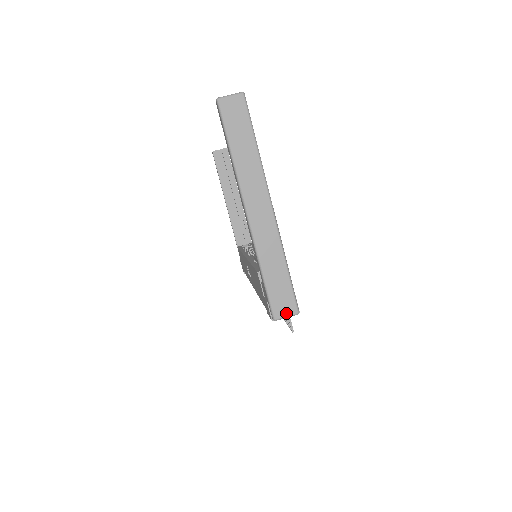
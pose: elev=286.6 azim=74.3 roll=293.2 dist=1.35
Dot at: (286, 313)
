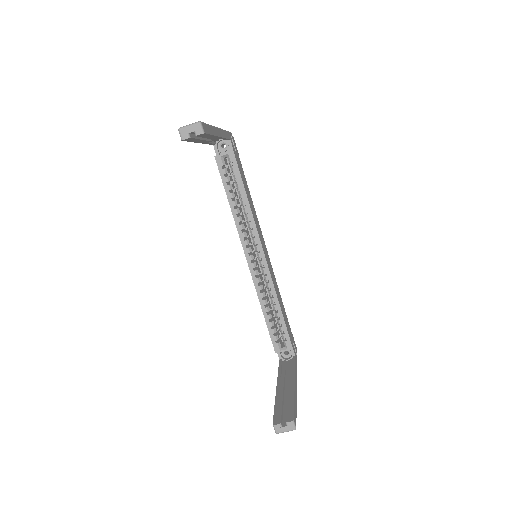
Dot at: occluded
